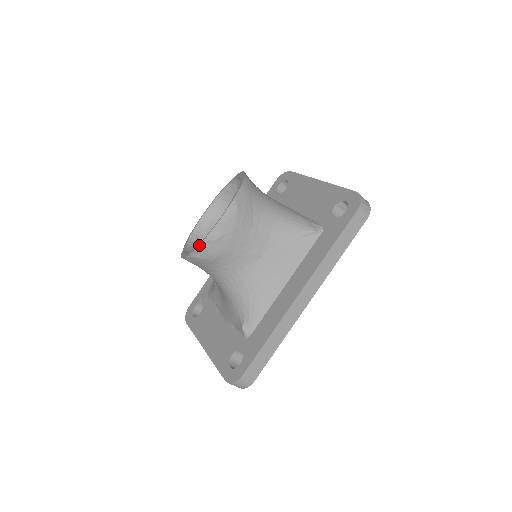
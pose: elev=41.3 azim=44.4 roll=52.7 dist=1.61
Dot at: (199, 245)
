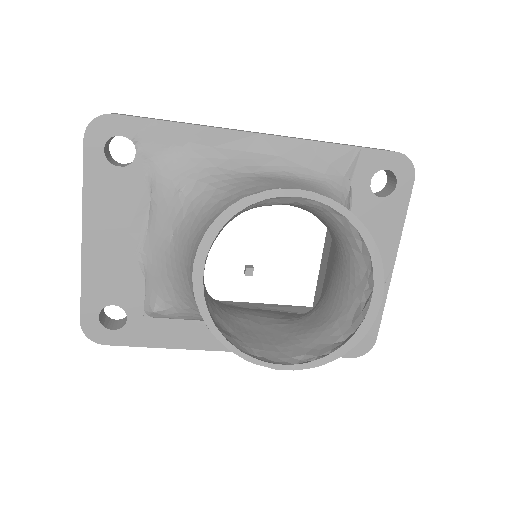
Dot at: (230, 350)
